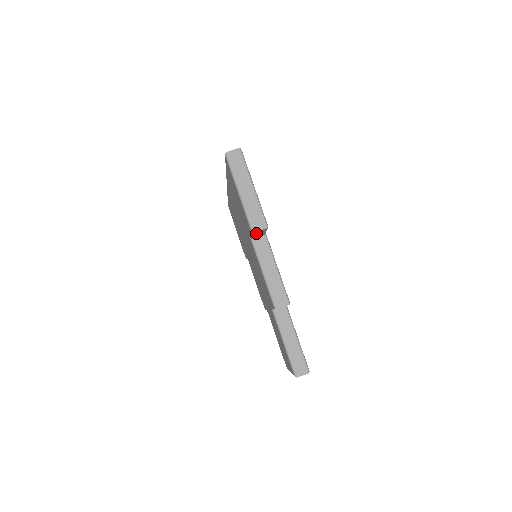
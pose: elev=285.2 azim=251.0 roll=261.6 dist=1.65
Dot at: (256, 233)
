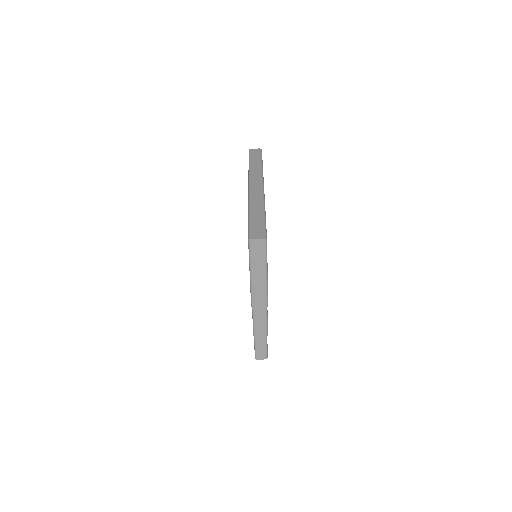
Dot at: occluded
